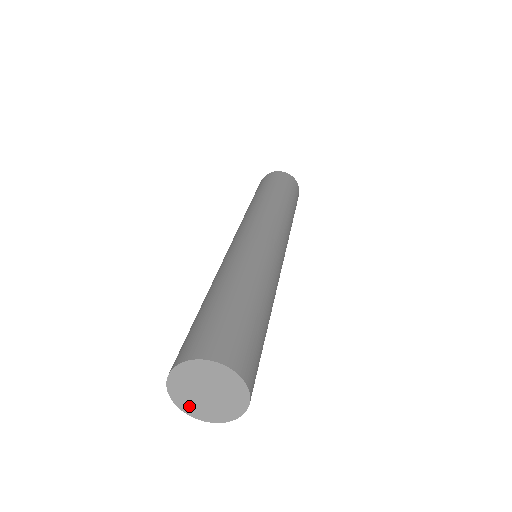
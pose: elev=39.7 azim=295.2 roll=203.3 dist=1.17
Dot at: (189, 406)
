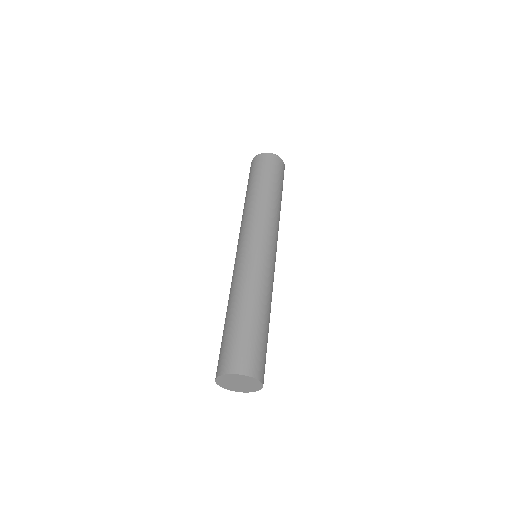
Dot at: (227, 387)
